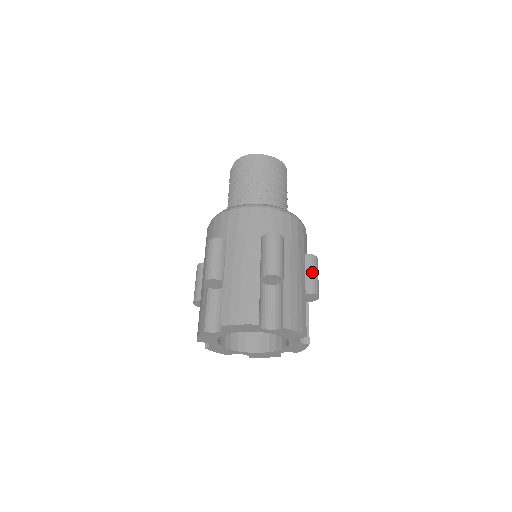
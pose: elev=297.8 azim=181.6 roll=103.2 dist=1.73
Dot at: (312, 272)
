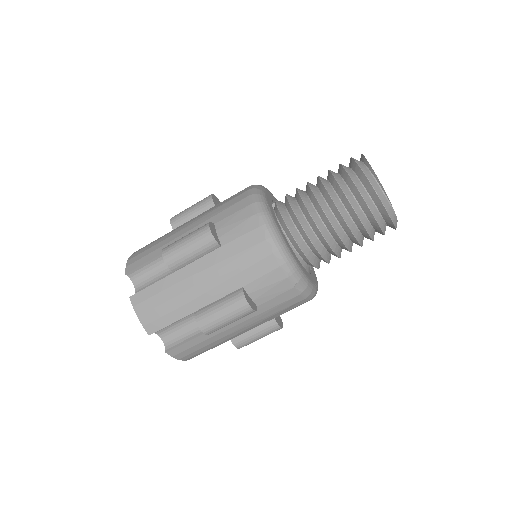
Dot at: (258, 335)
